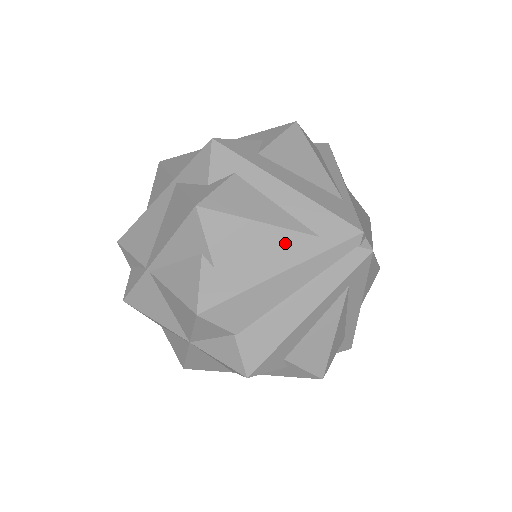
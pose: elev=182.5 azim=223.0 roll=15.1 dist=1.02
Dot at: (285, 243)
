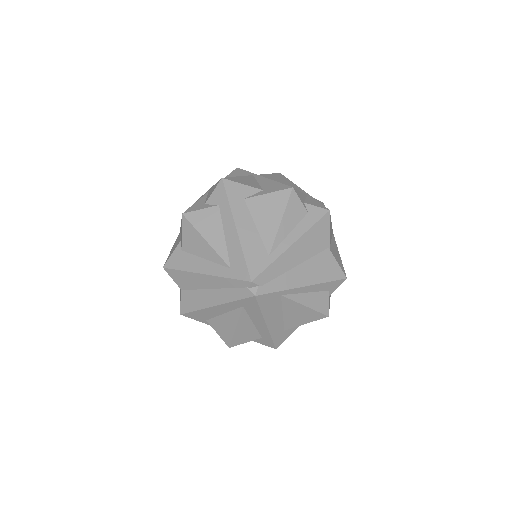
Dot at: (214, 260)
